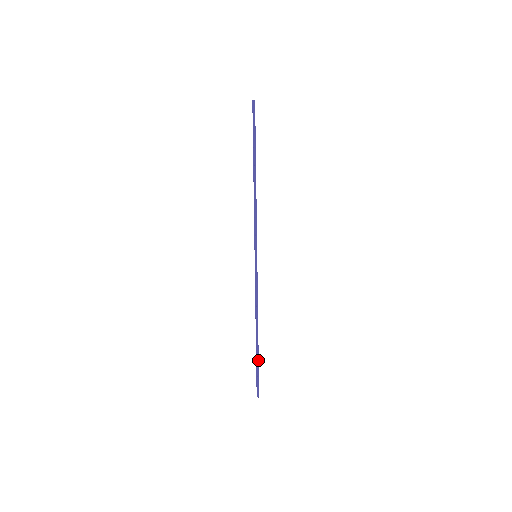
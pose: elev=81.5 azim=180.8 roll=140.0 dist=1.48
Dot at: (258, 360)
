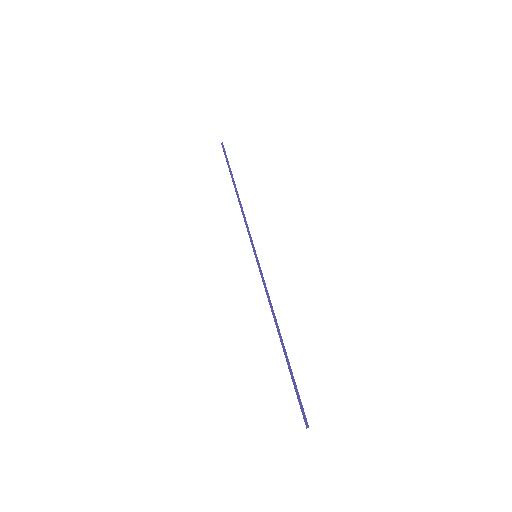
Dot at: (292, 373)
